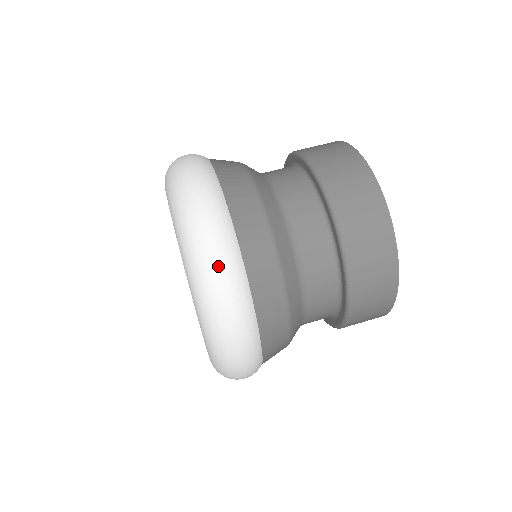
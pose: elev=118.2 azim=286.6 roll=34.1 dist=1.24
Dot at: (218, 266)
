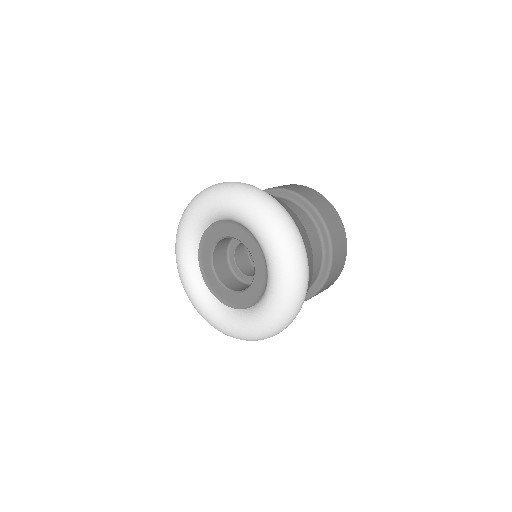
Dot at: (266, 196)
